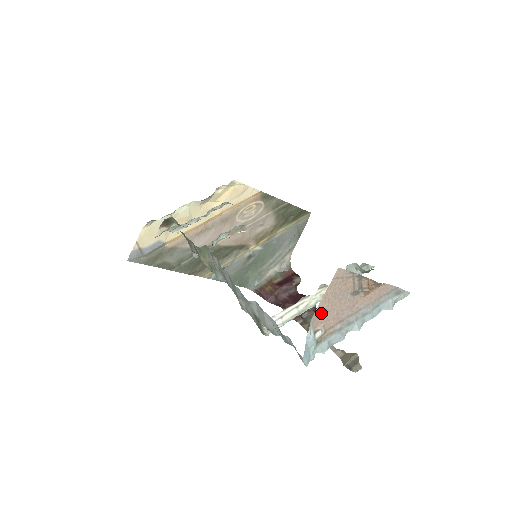
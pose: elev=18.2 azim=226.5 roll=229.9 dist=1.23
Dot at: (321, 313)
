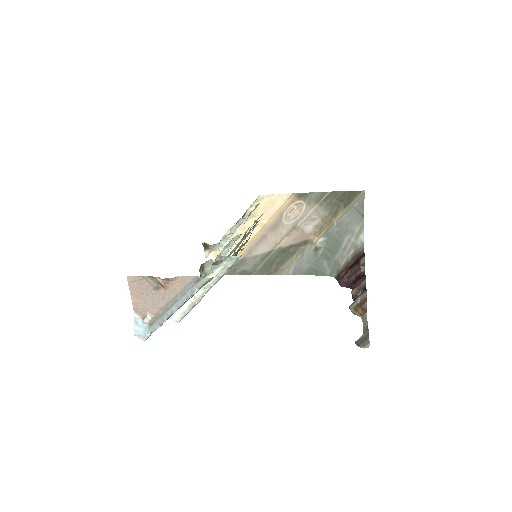
Dot at: (139, 306)
